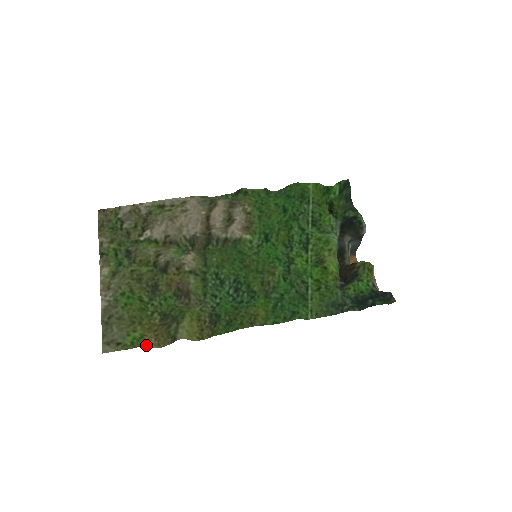
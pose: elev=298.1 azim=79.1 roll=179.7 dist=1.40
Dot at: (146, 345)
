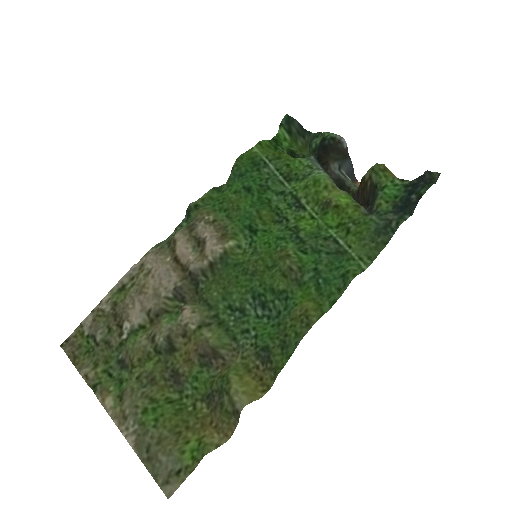
Dot at: (211, 448)
